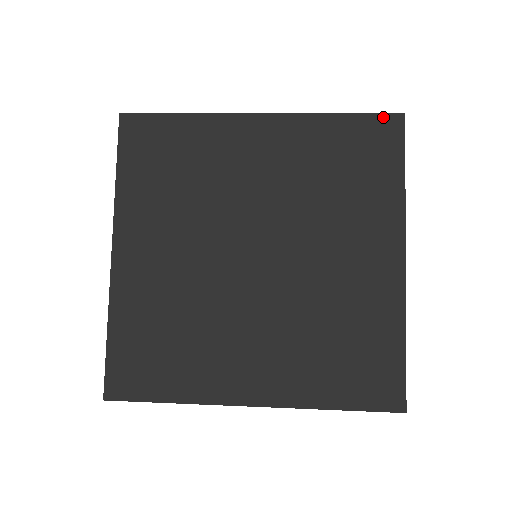
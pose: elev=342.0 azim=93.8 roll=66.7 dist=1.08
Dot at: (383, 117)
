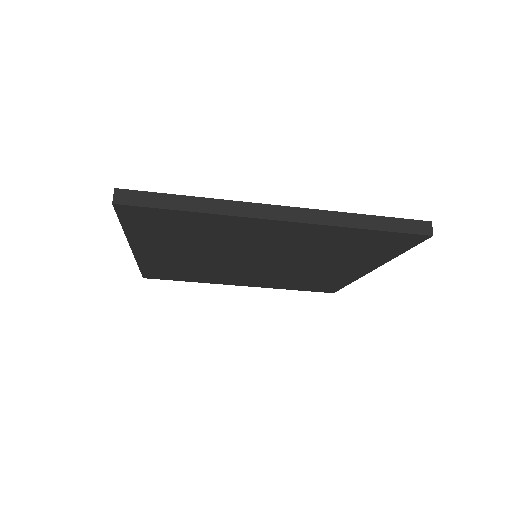
Dot at: occluded
